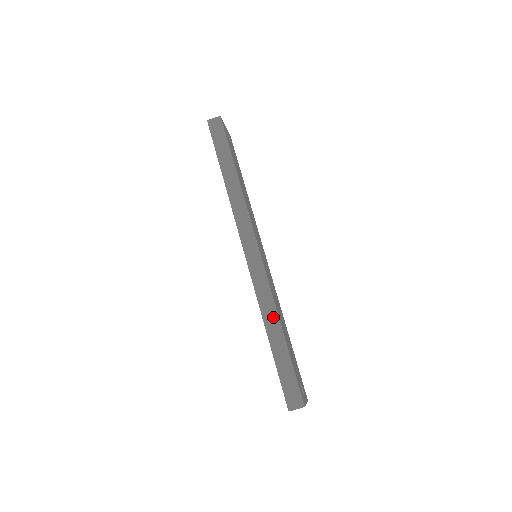
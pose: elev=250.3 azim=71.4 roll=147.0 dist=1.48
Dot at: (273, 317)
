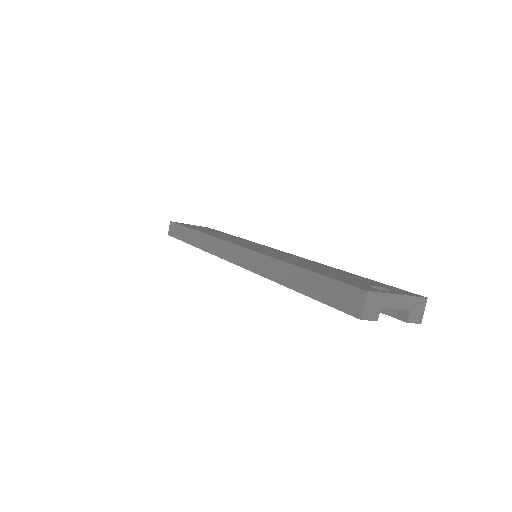
Dot at: (276, 267)
